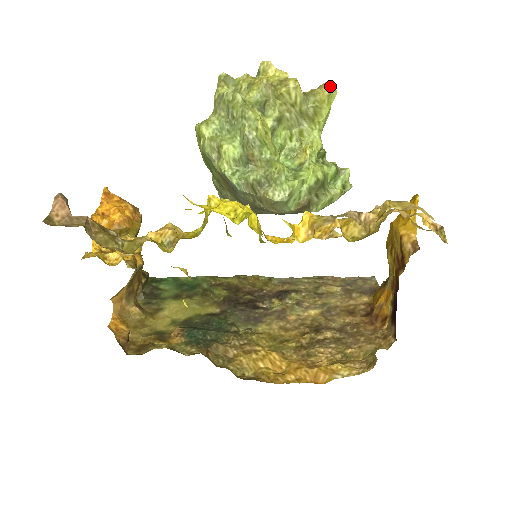
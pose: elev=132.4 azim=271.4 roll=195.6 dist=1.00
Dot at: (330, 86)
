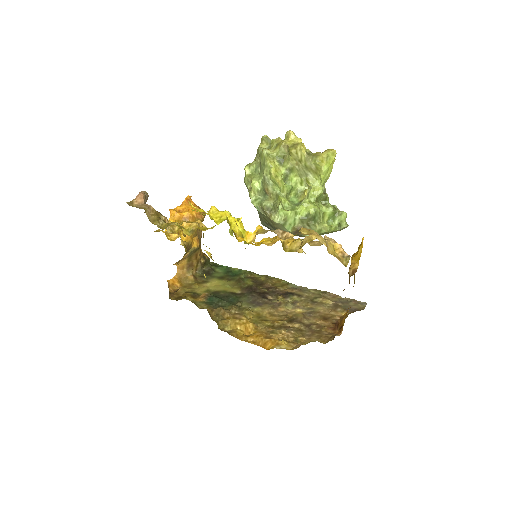
Dot at: (330, 152)
